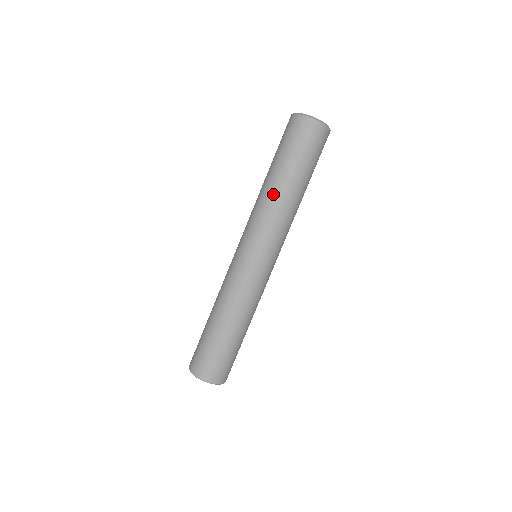
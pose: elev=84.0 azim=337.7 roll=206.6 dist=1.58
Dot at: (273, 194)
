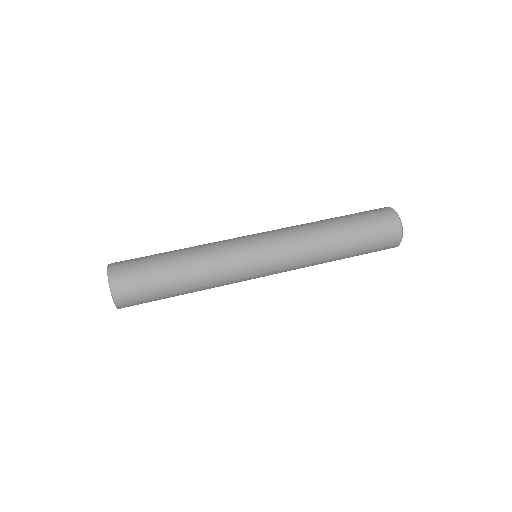
Dot at: (321, 229)
